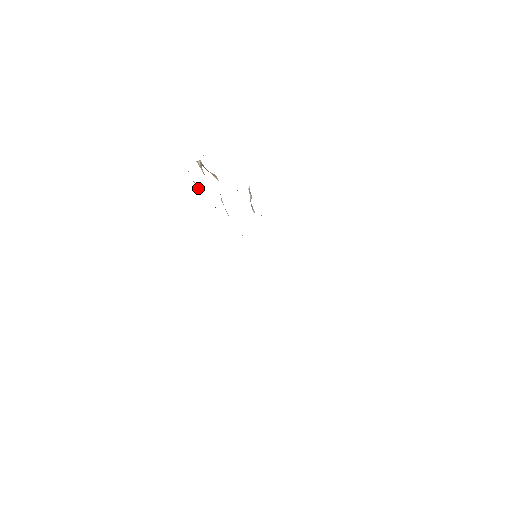
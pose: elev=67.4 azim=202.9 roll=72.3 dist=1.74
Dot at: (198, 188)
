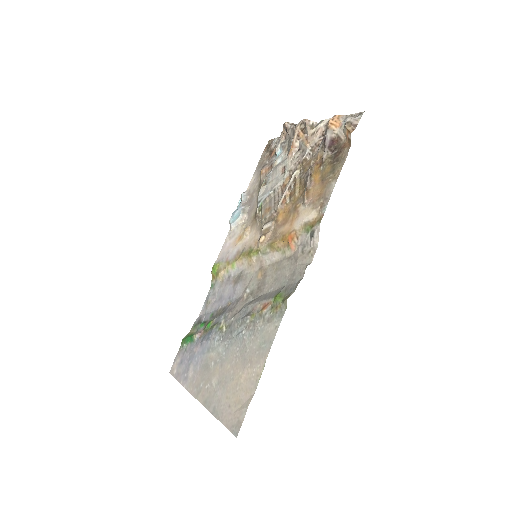
Dot at: (328, 138)
